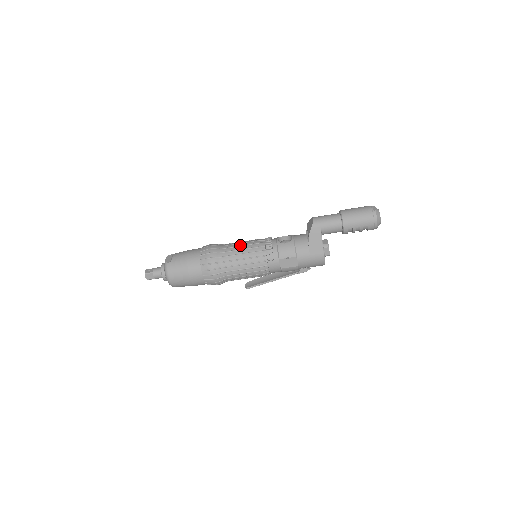
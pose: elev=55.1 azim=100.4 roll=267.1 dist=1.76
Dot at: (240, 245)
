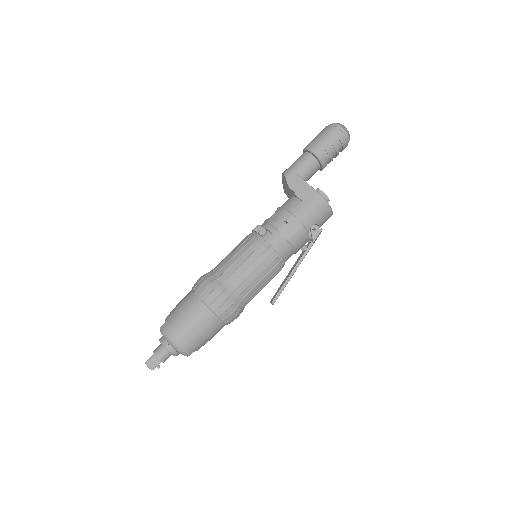
Dot at: occluded
